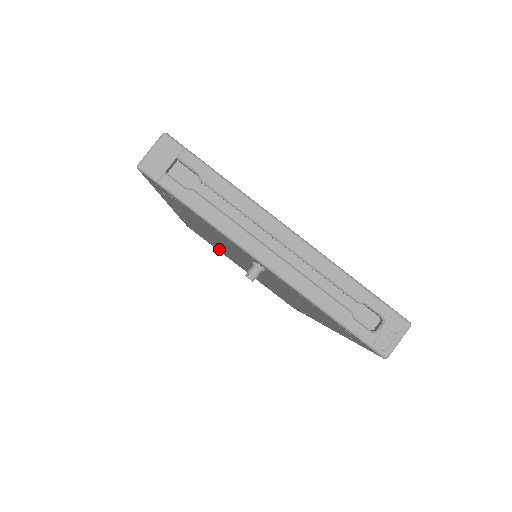
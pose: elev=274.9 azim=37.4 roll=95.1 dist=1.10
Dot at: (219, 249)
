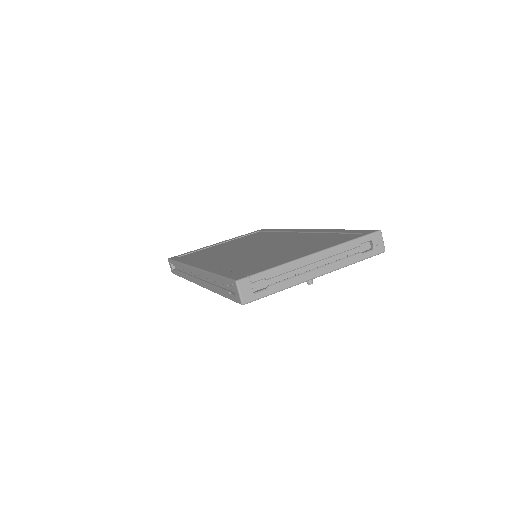
Dot at: occluded
